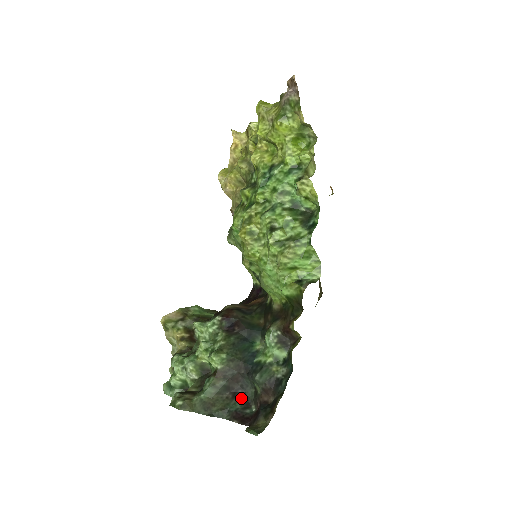
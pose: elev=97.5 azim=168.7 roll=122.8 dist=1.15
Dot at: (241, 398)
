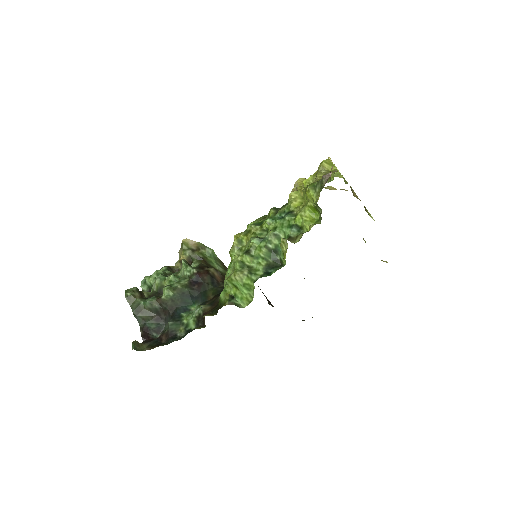
Dot at: (159, 324)
